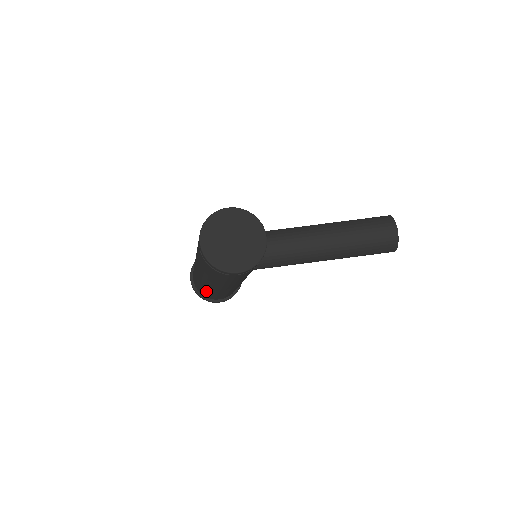
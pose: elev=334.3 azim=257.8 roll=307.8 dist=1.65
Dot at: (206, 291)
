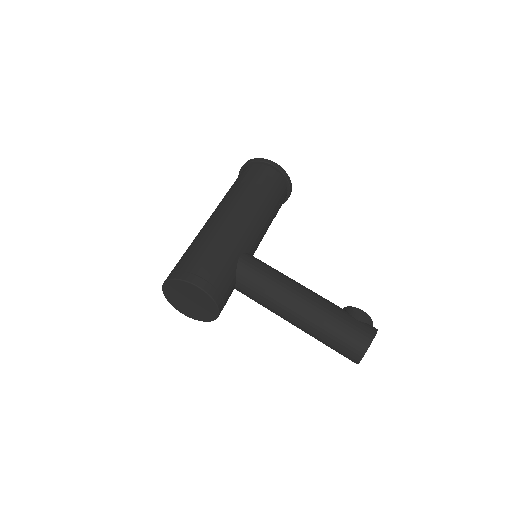
Dot at: occluded
